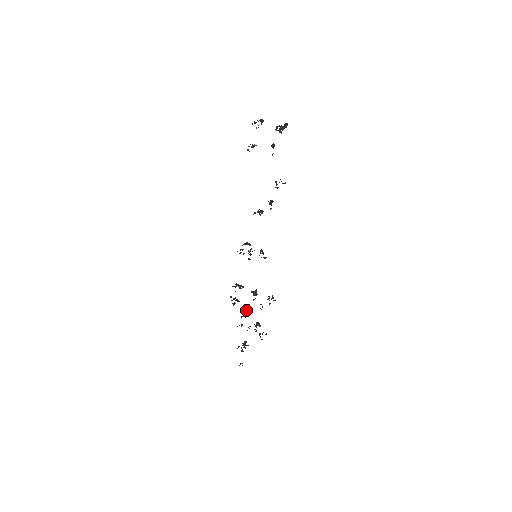
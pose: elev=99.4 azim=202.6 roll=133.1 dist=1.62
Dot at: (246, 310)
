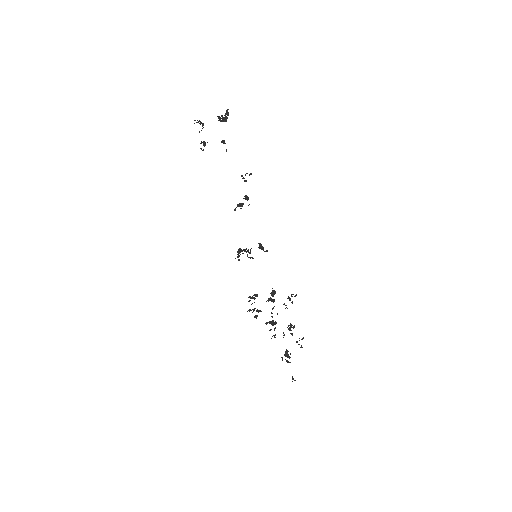
Dot at: (271, 321)
